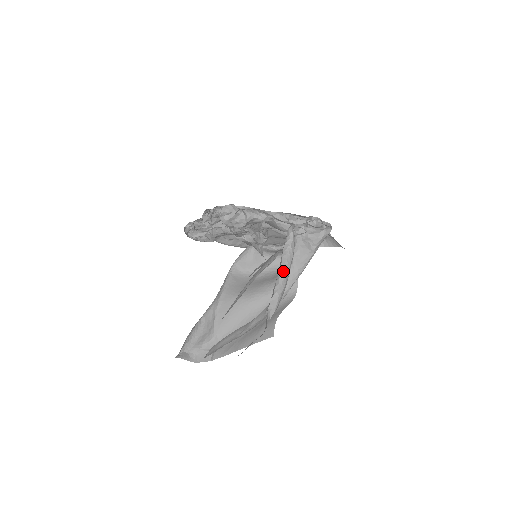
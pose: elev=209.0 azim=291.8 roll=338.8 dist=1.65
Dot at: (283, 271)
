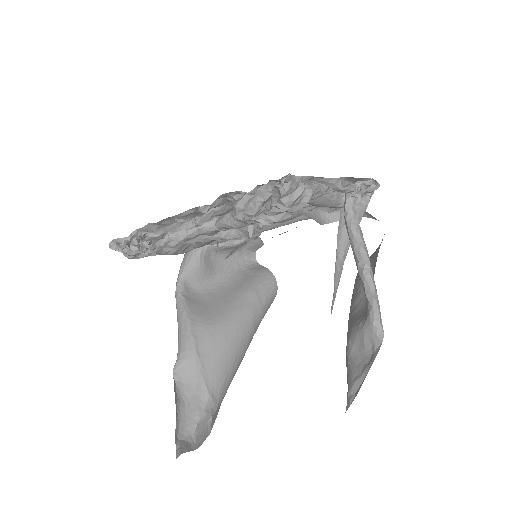
Dot at: (368, 260)
